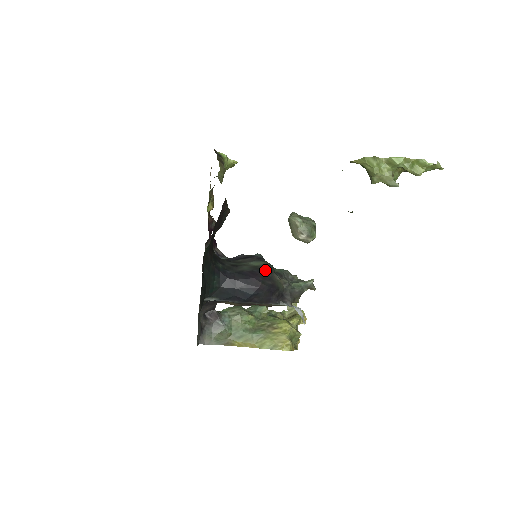
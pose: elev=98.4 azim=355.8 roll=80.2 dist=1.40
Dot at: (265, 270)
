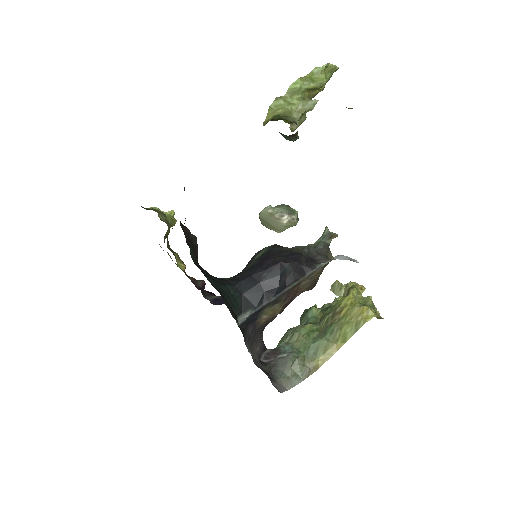
Dot at: (272, 249)
